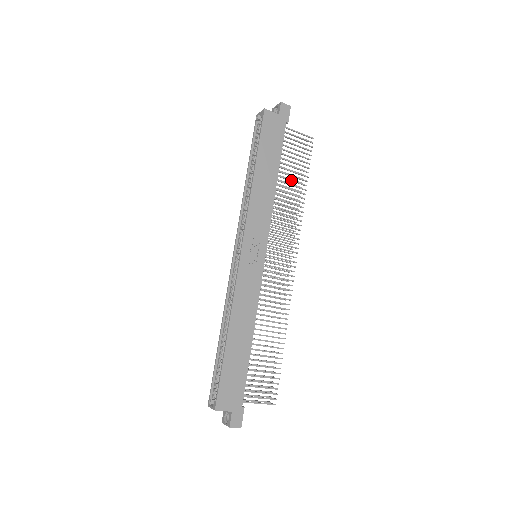
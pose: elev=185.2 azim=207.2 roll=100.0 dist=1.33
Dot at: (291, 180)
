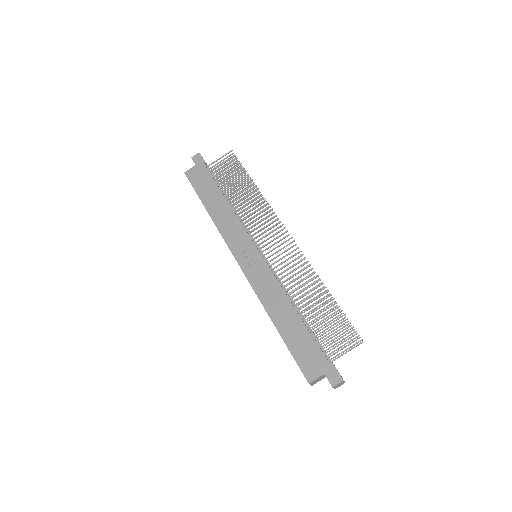
Dot at: (238, 189)
